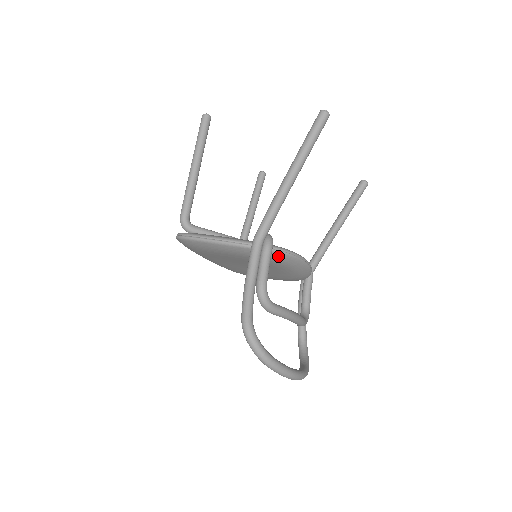
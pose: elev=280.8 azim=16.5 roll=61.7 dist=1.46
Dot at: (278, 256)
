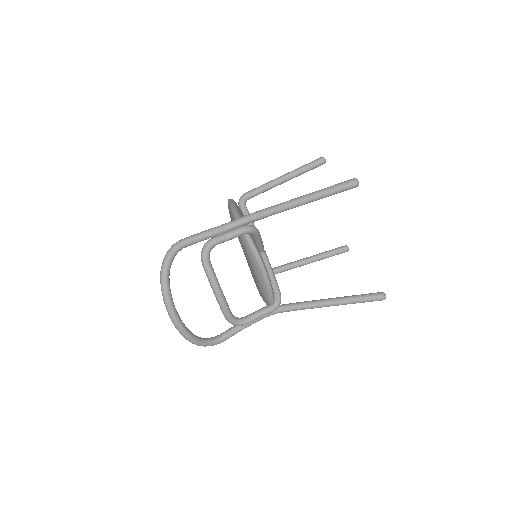
Dot at: (247, 245)
